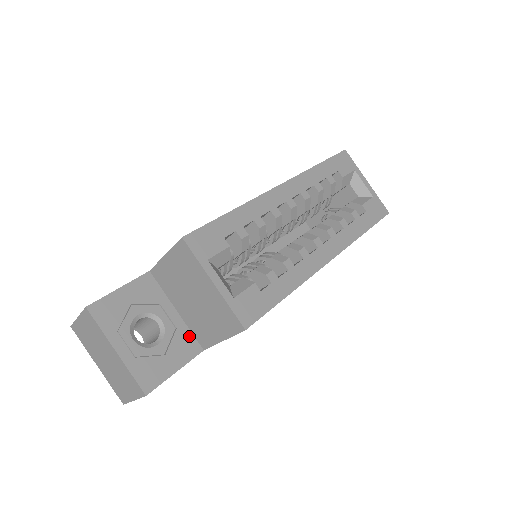
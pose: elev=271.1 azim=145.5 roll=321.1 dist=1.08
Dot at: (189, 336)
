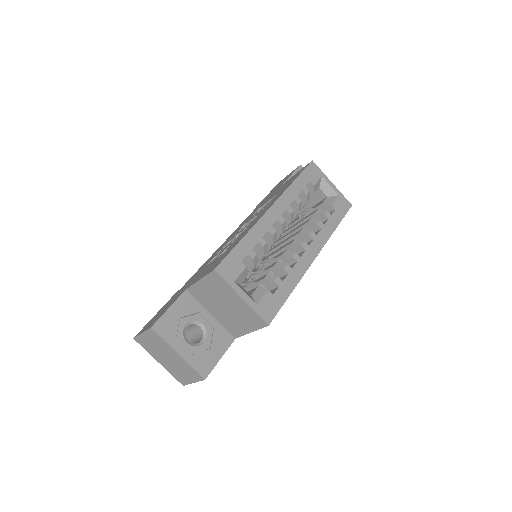
Dot at: (223, 331)
